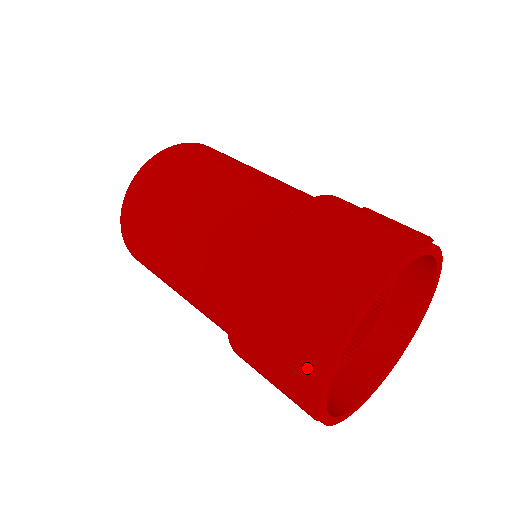
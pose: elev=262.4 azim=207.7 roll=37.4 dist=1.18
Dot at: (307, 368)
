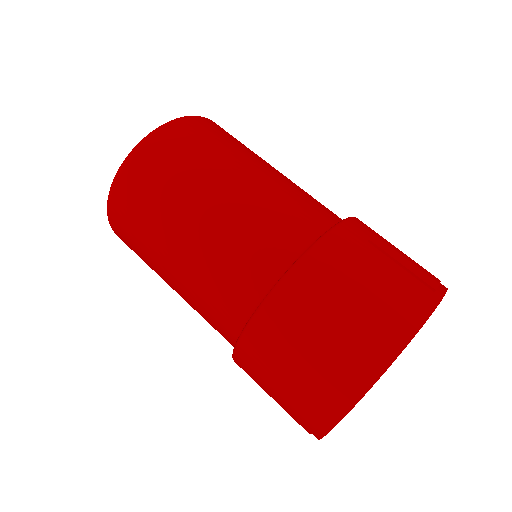
Dot at: (307, 424)
